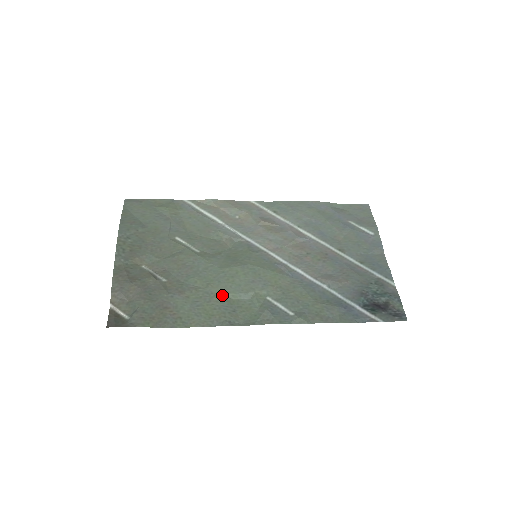
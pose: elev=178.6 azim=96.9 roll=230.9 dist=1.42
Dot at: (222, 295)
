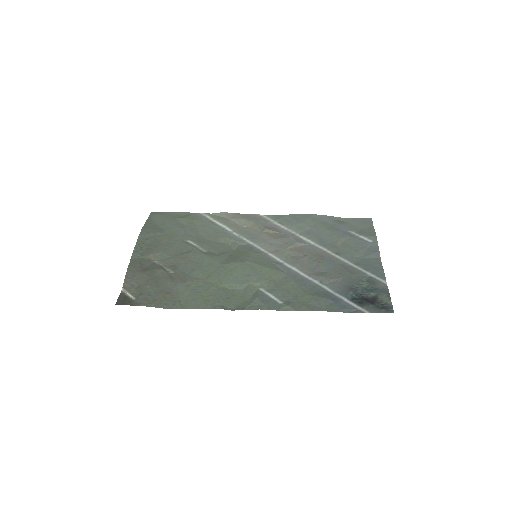
Dot at: (219, 285)
